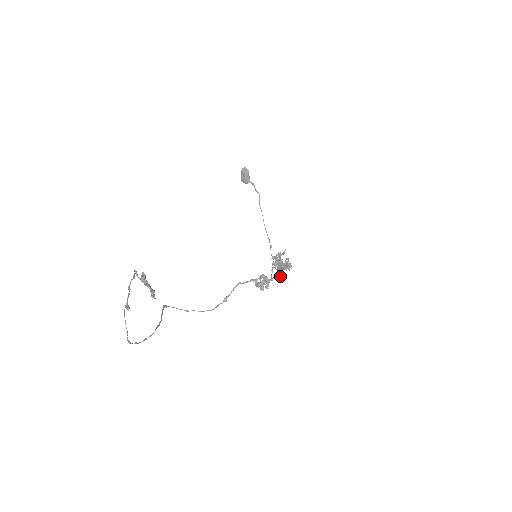
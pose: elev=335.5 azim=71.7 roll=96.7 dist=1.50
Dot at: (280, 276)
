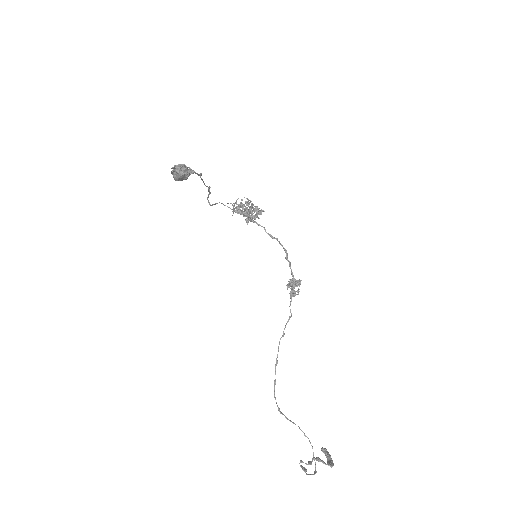
Dot at: (287, 253)
